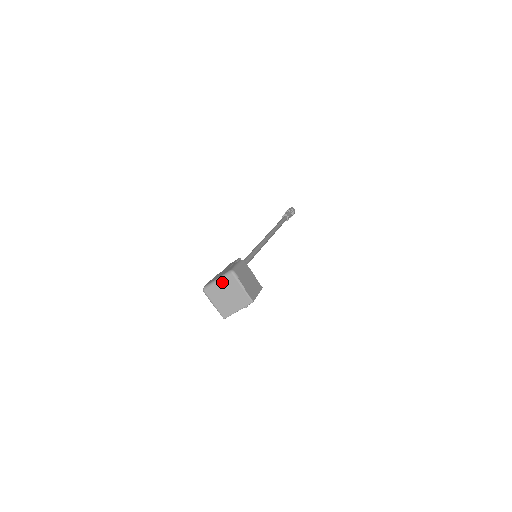
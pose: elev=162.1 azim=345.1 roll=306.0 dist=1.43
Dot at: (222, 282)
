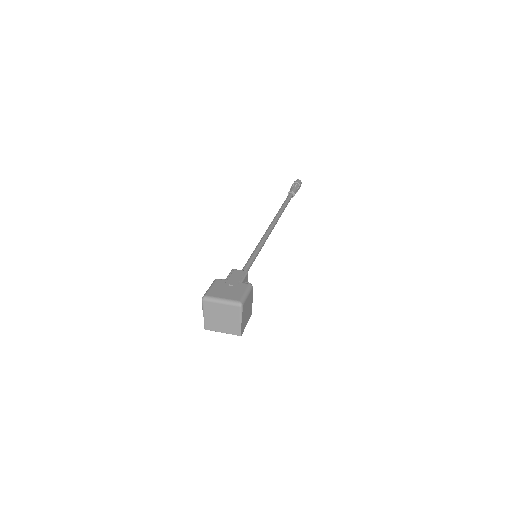
Dot at: (225, 306)
